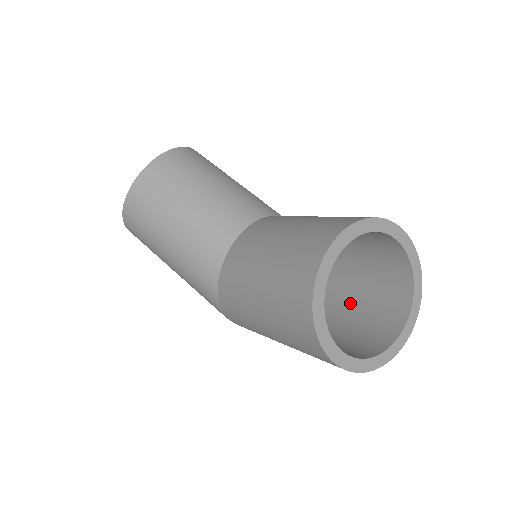
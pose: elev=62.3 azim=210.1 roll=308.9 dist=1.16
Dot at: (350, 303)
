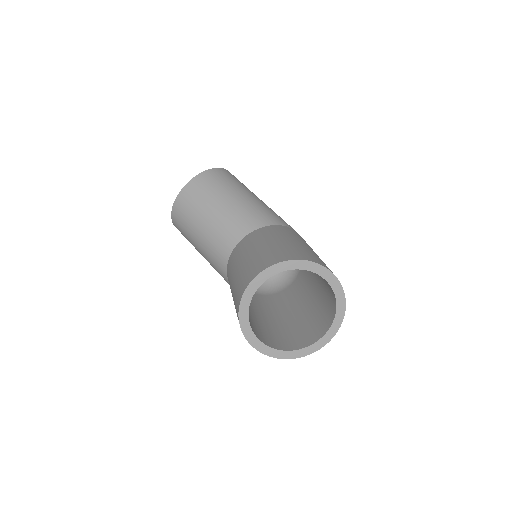
Dot at: (317, 294)
